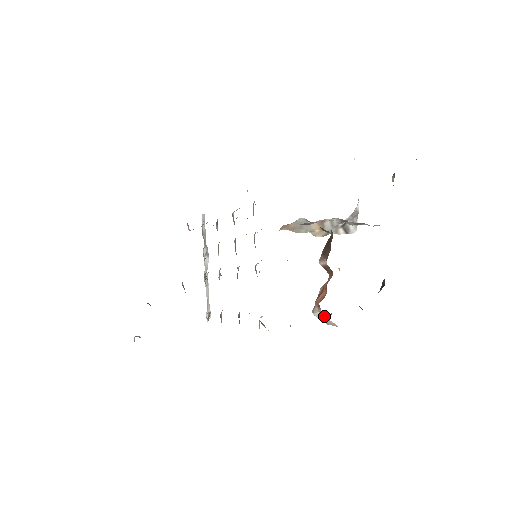
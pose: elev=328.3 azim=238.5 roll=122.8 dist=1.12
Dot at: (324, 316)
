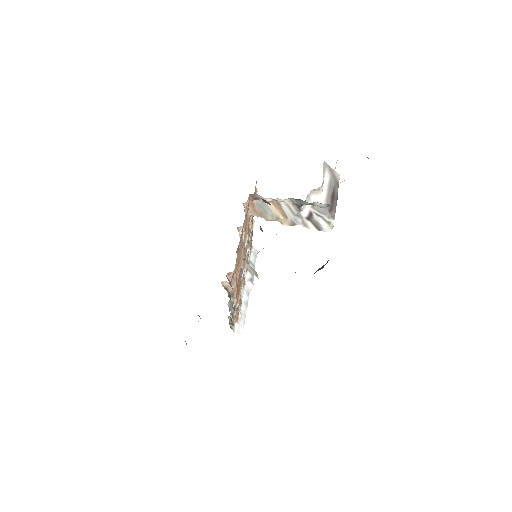
Dot at: occluded
